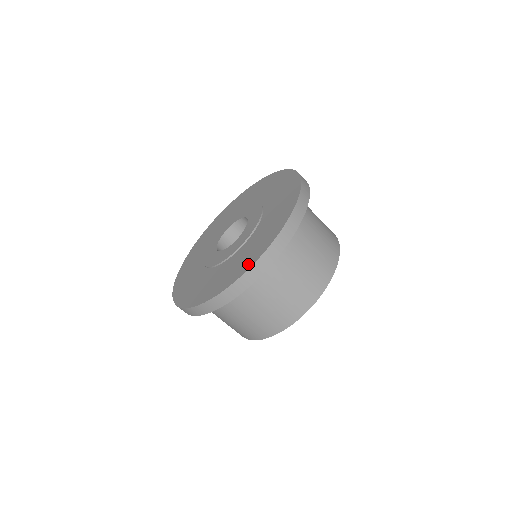
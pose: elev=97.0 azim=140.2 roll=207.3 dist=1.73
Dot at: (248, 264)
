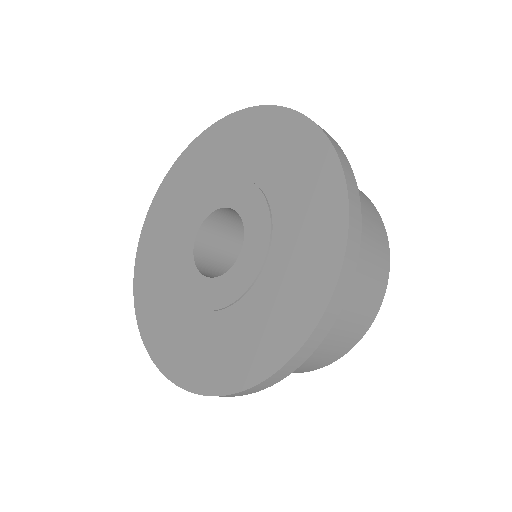
Dot at: (323, 282)
